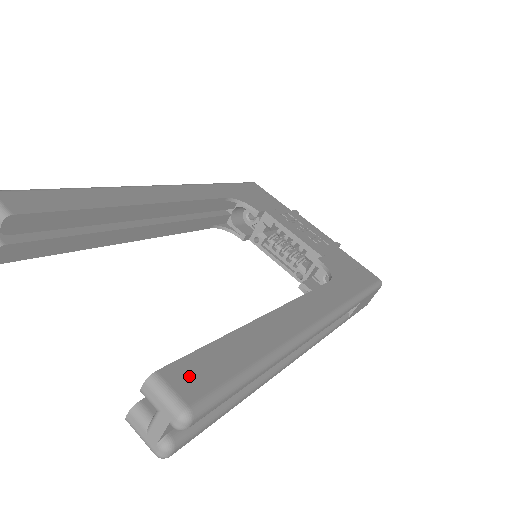
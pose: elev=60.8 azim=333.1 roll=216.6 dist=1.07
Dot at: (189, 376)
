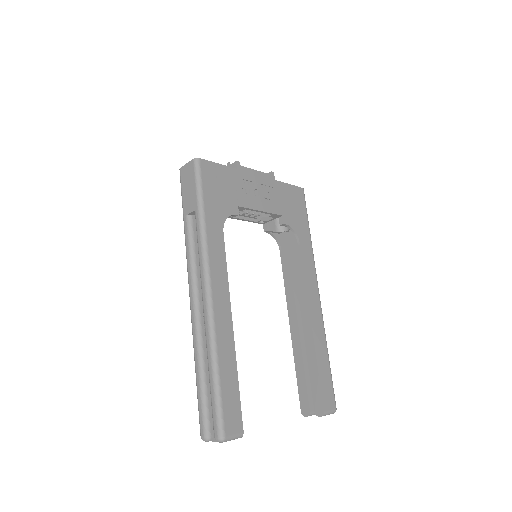
Dot at: (328, 399)
